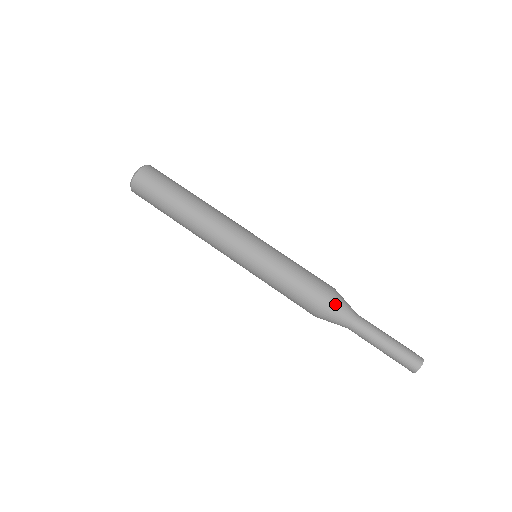
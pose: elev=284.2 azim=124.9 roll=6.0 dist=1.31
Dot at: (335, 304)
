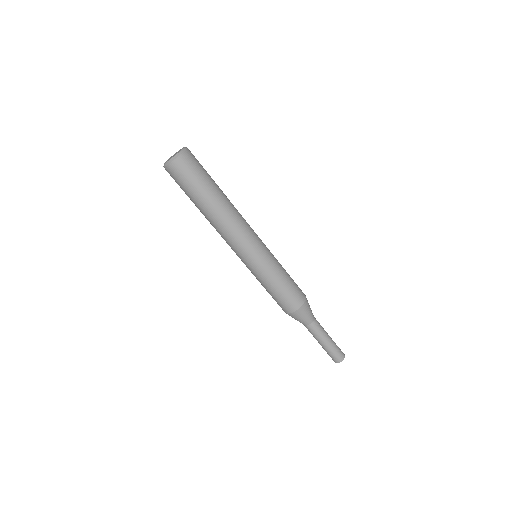
Dot at: (307, 306)
